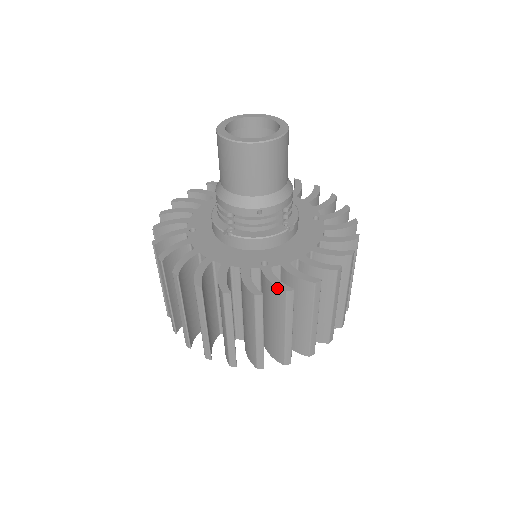
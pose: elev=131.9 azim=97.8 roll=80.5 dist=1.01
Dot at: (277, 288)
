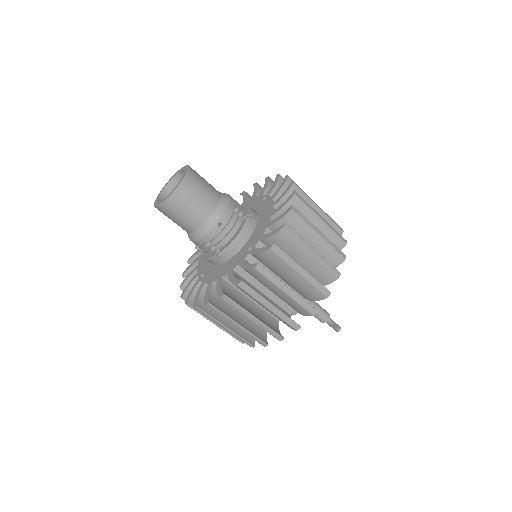
Dot at: (265, 252)
